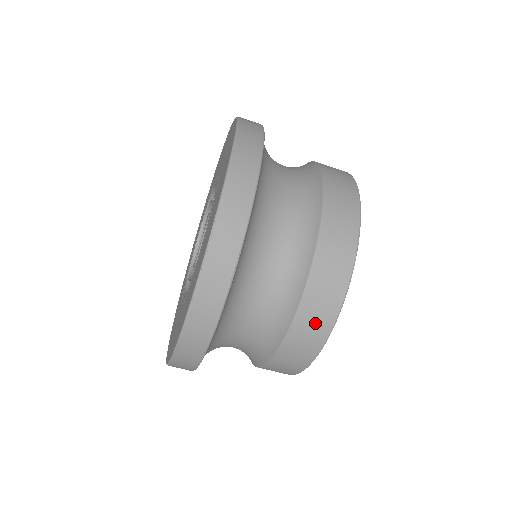
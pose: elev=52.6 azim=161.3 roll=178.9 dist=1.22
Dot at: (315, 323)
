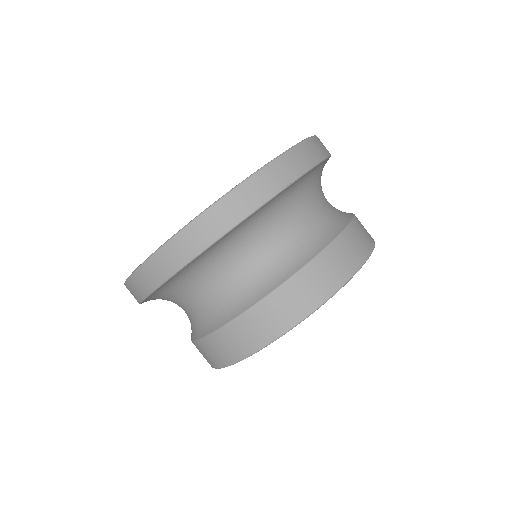
Dot at: (321, 280)
